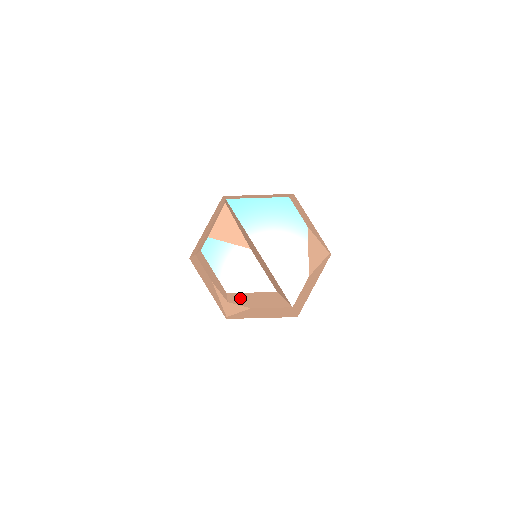
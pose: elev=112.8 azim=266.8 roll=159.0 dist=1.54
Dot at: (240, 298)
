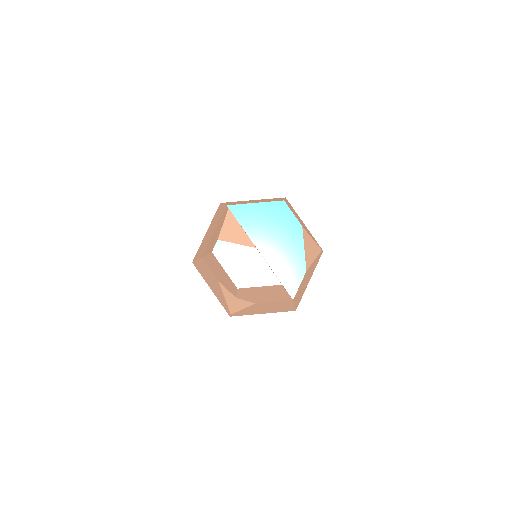
Dot at: (248, 293)
